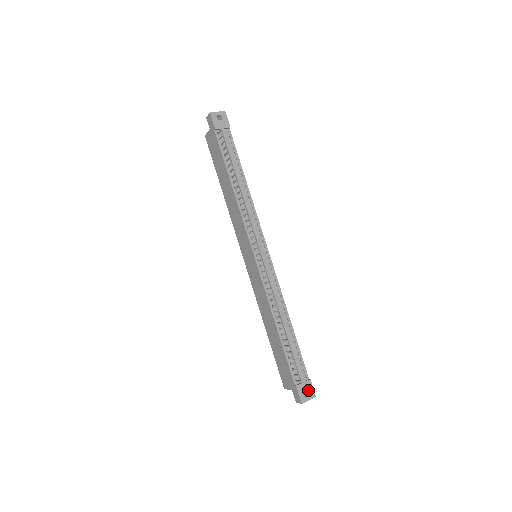
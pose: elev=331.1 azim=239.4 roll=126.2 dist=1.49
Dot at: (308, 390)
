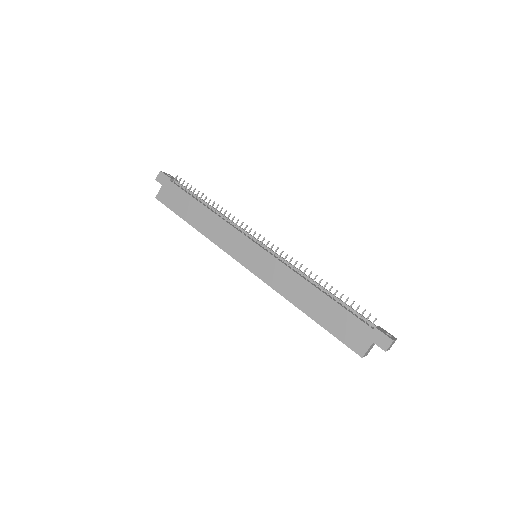
Dot at: (386, 333)
